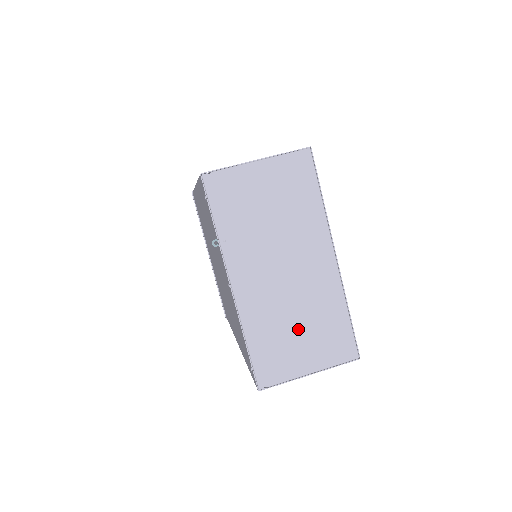
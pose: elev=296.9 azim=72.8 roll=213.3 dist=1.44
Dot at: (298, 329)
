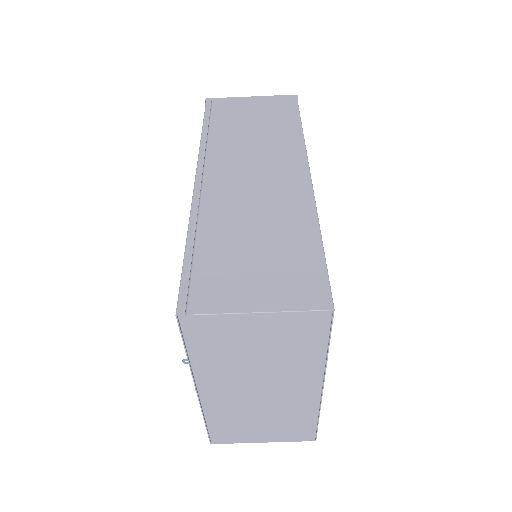
Dot at: (261, 421)
